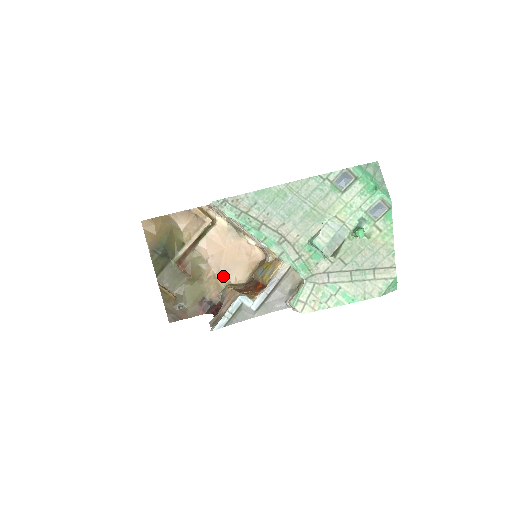
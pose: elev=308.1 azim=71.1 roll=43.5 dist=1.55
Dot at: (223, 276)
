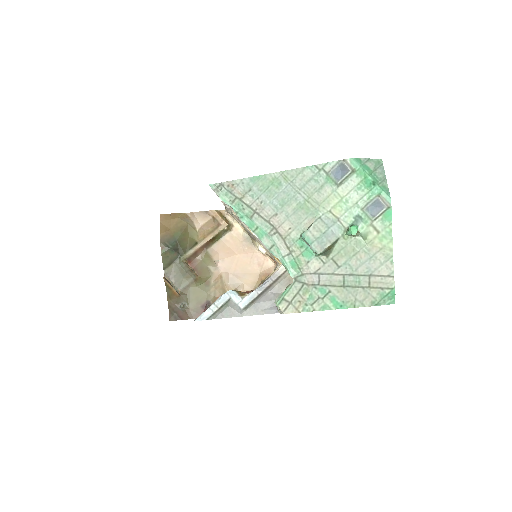
Dot at: (231, 283)
